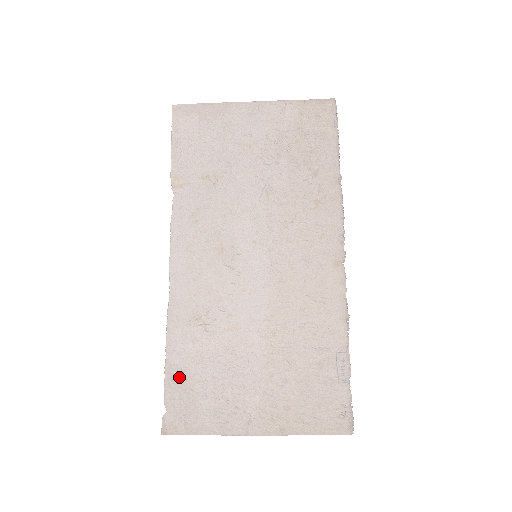
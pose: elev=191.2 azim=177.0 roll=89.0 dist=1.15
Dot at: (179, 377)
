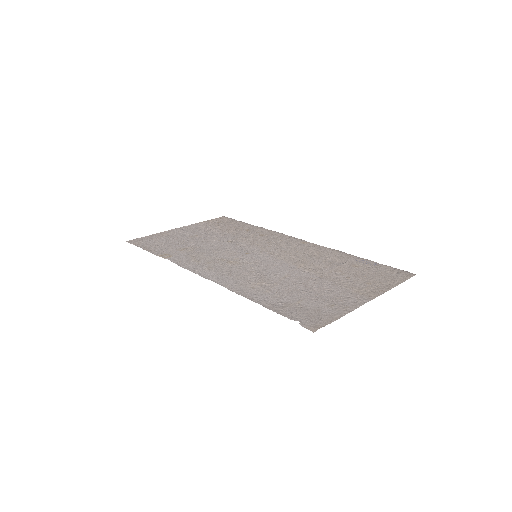
Dot at: (282, 306)
